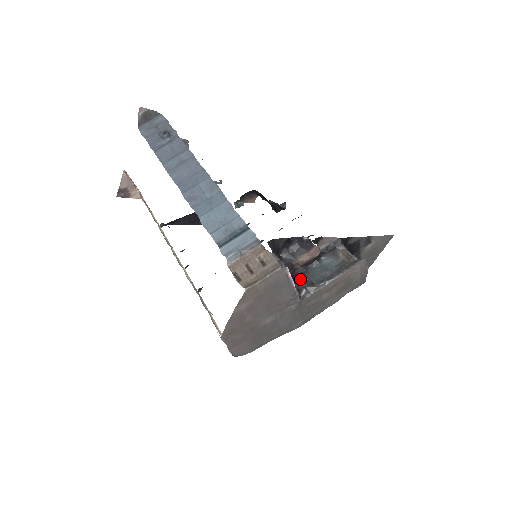
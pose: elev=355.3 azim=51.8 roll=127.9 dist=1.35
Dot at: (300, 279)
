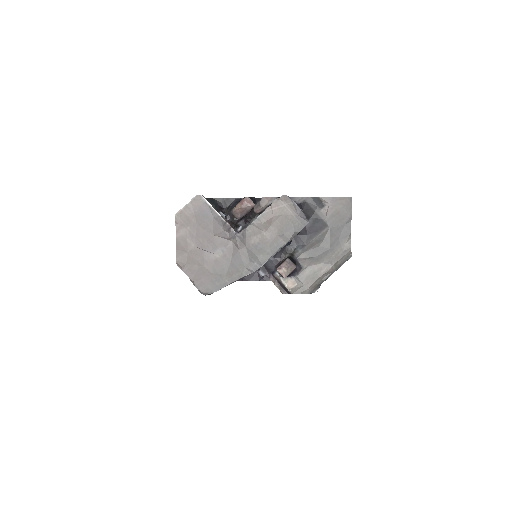
Dot at: occluded
